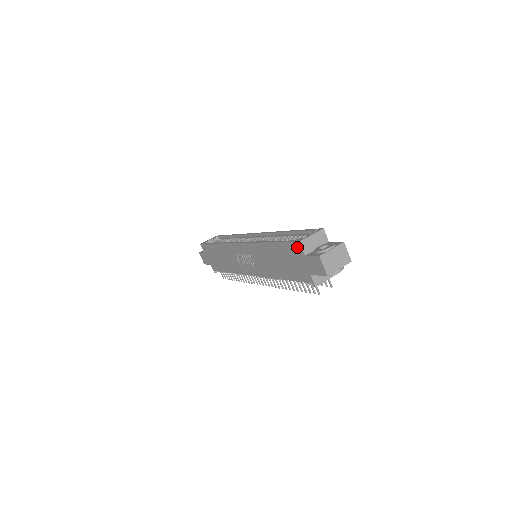
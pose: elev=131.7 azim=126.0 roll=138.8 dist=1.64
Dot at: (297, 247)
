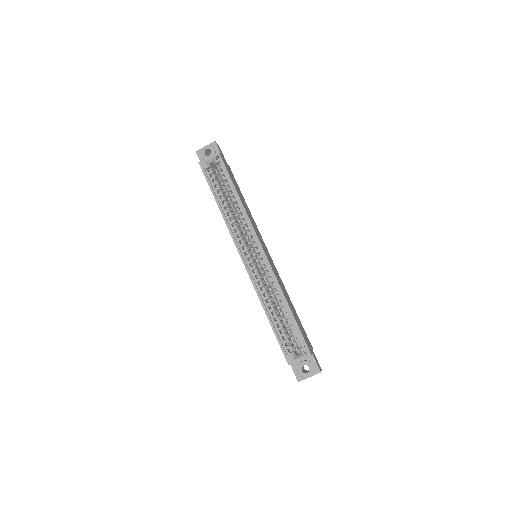
Dot at: (286, 359)
